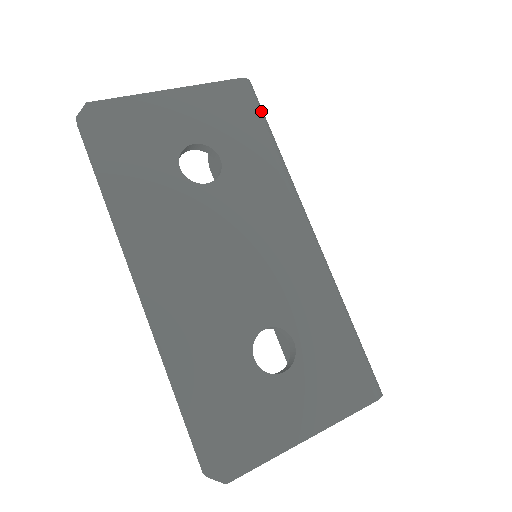
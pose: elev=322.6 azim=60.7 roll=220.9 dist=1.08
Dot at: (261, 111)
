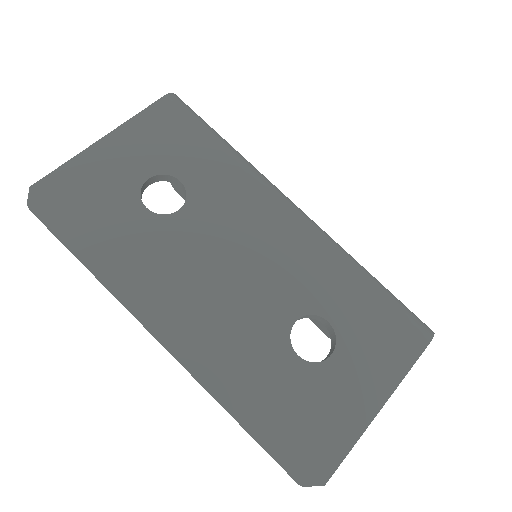
Dot at: (198, 118)
